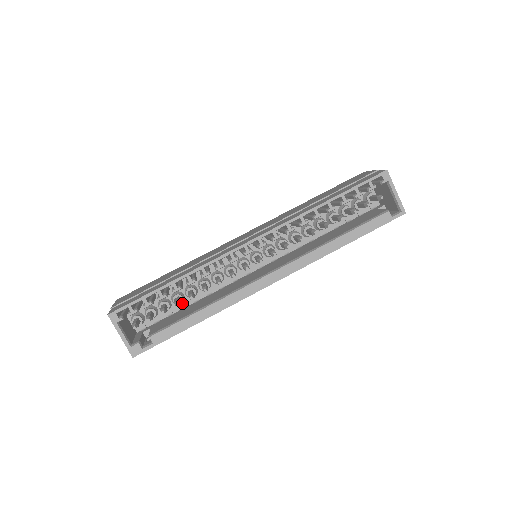
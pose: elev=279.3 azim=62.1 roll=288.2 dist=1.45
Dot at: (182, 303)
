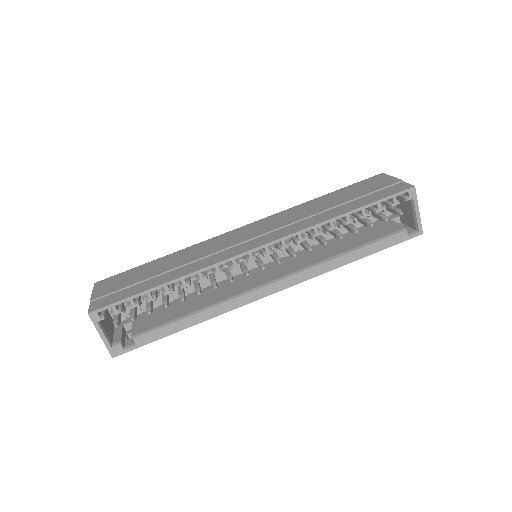
Dot at: occluded
